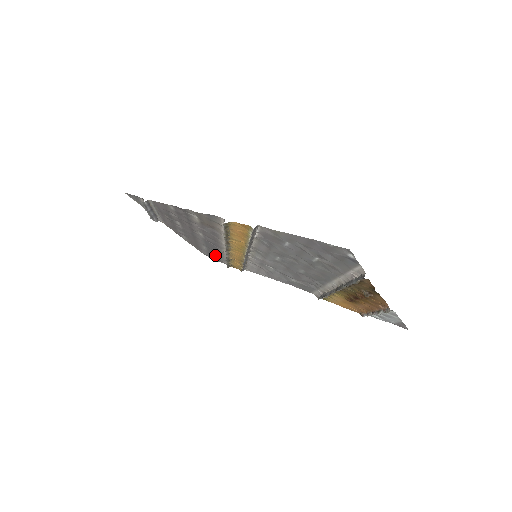
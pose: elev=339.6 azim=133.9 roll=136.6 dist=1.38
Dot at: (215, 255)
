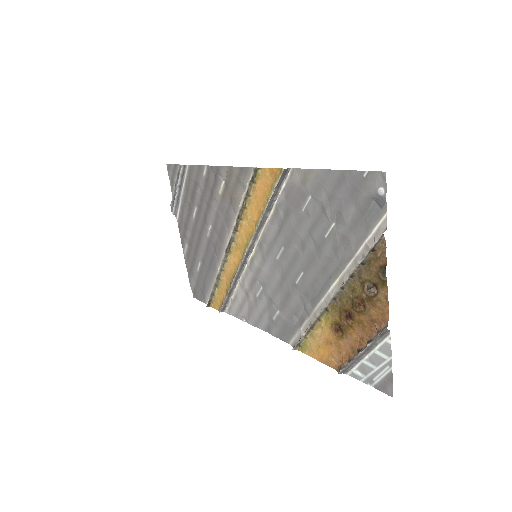
Dot at: (204, 283)
